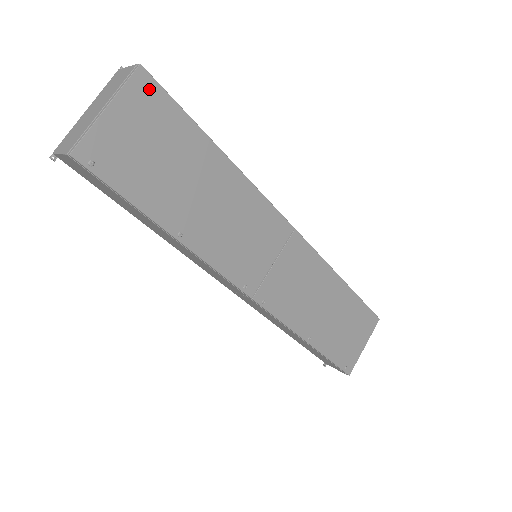
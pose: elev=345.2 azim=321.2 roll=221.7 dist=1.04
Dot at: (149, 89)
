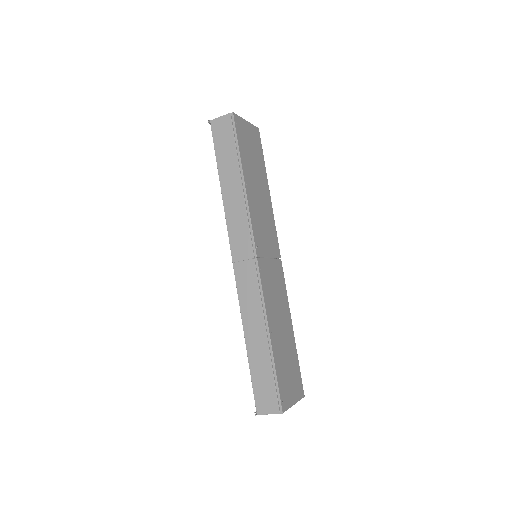
Dot at: (258, 136)
